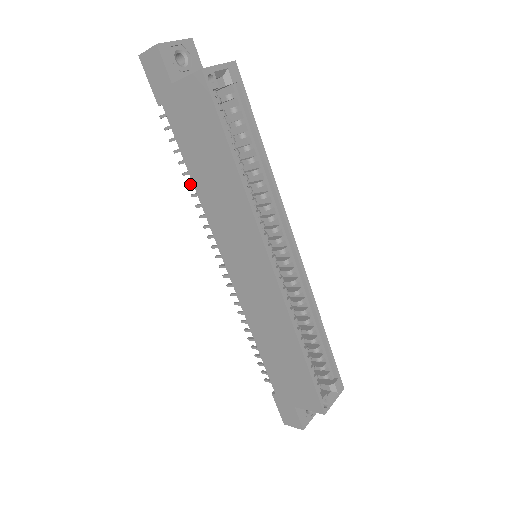
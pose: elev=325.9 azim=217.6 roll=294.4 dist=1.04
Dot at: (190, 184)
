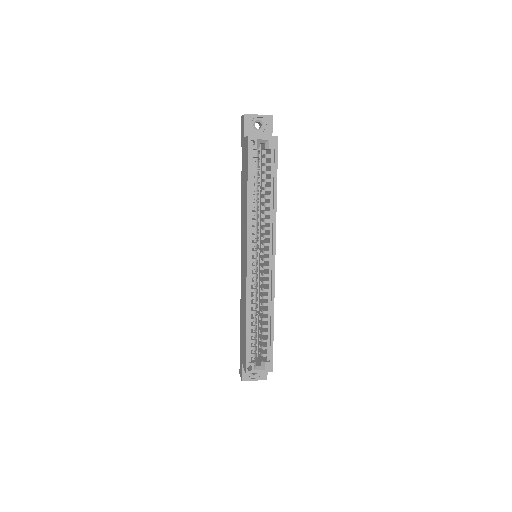
Dot at: occluded
